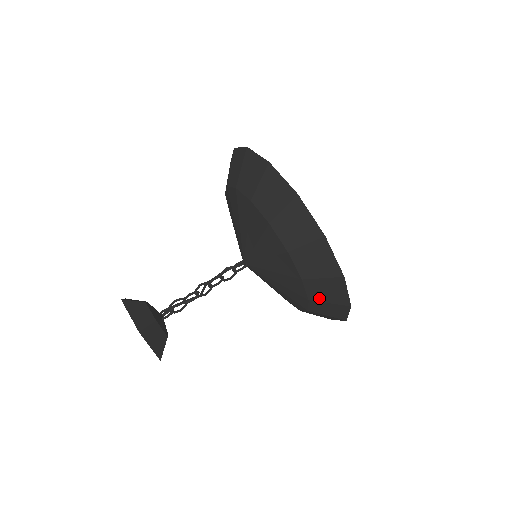
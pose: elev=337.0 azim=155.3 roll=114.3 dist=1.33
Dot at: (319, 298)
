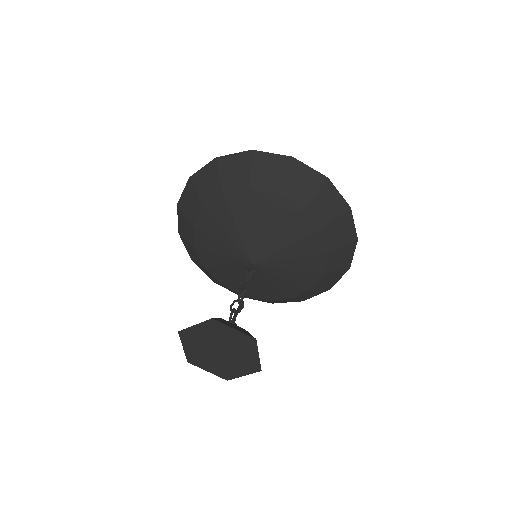
Dot at: (332, 268)
